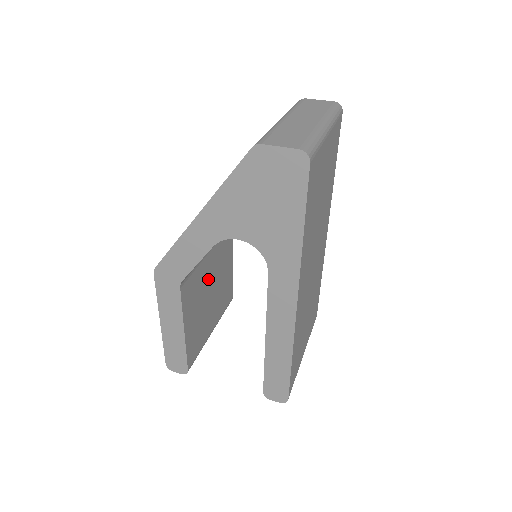
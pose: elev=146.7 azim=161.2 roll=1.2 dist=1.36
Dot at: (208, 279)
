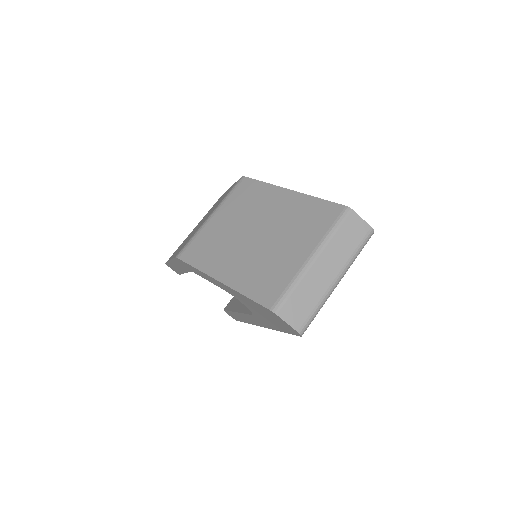
Dot at: occluded
